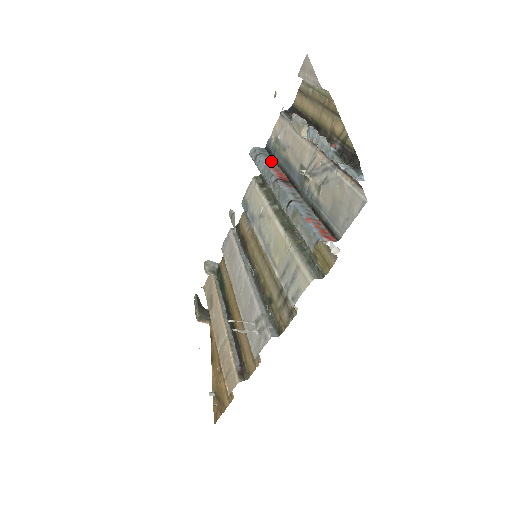
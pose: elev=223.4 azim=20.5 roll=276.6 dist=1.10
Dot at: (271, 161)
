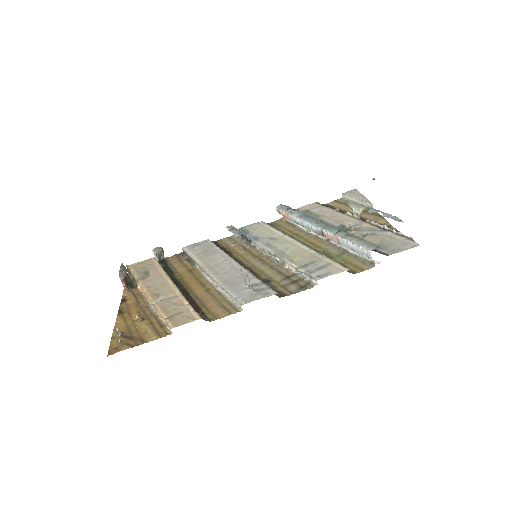
Dot at: occluded
